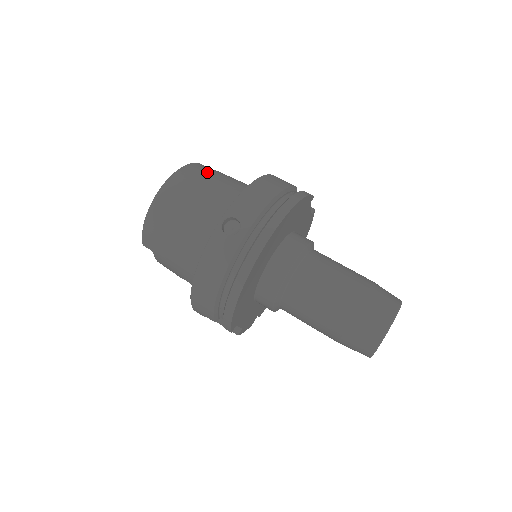
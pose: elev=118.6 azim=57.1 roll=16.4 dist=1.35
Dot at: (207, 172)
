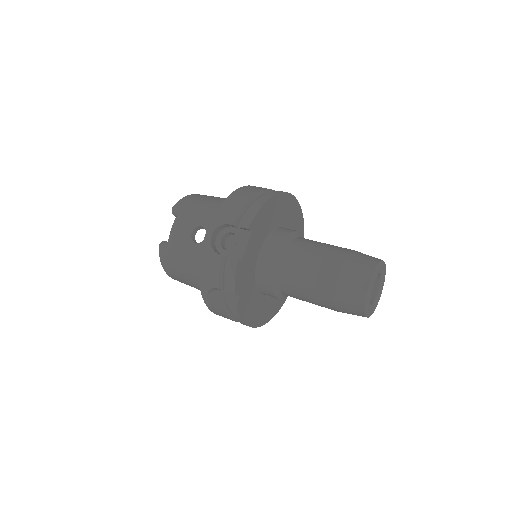
Dot at: occluded
